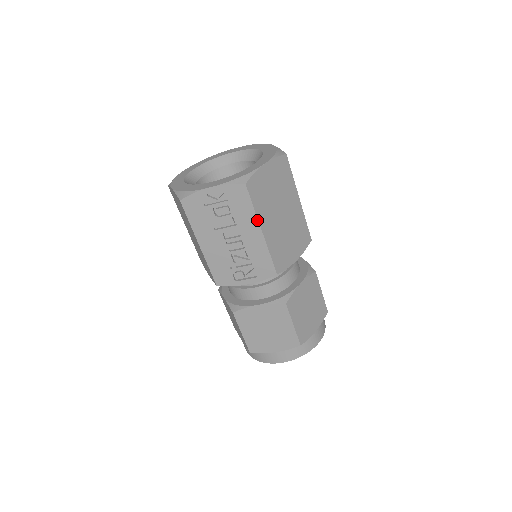
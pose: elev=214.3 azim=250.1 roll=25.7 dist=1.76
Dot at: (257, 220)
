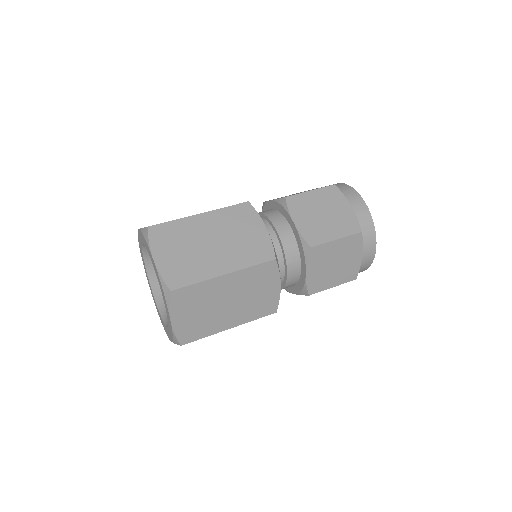
Dot at: occluded
